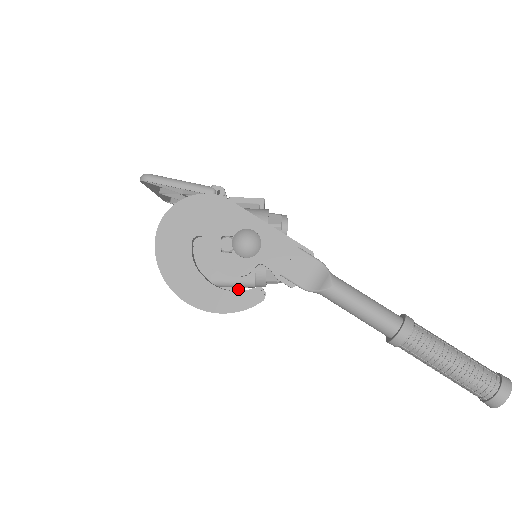
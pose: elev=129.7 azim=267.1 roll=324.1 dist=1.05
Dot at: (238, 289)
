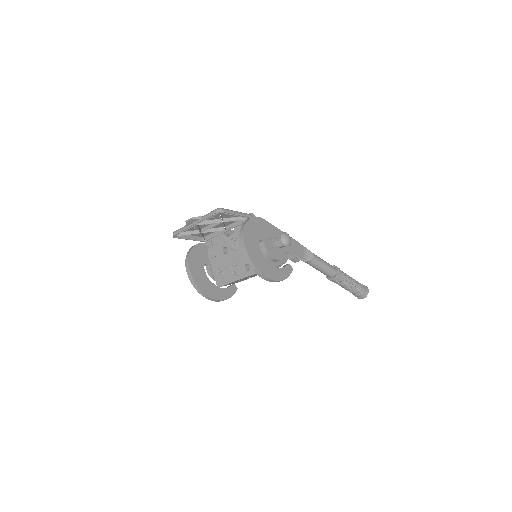
Dot at: (224, 288)
